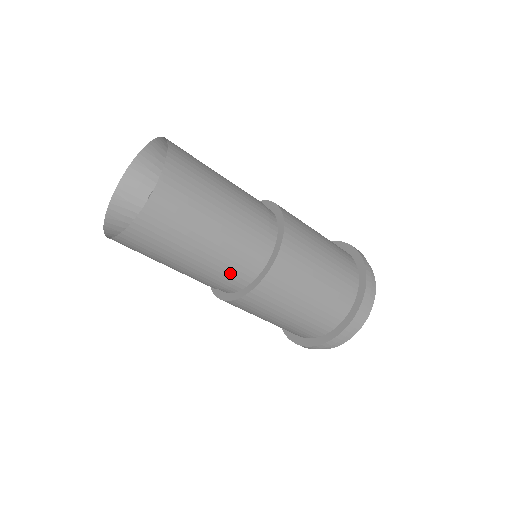
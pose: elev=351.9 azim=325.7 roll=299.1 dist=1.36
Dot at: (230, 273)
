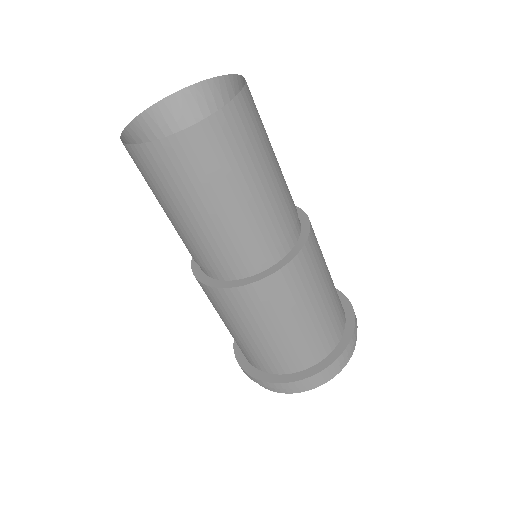
Dot at: (205, 257)
